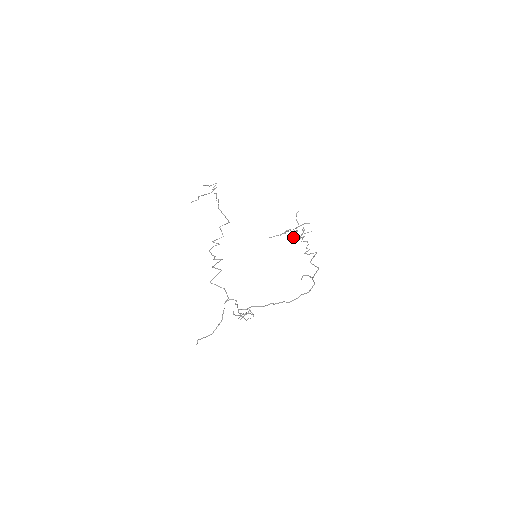
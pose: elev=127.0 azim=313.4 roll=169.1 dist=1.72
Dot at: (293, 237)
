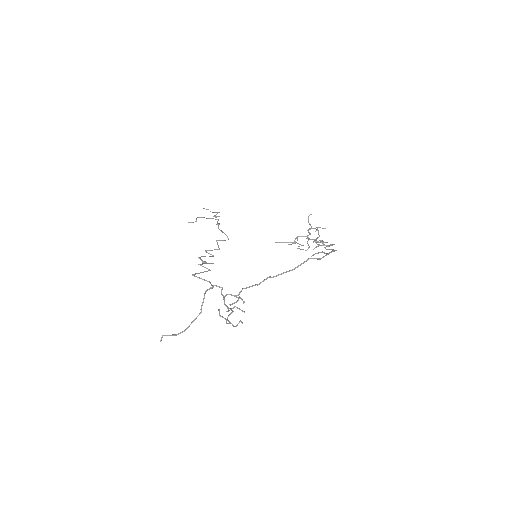
Dot at: occluded
